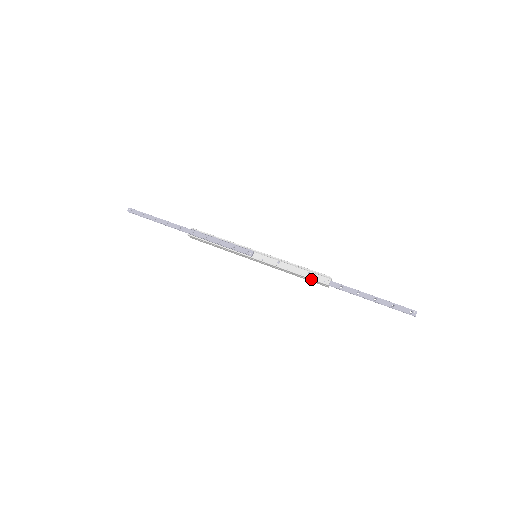
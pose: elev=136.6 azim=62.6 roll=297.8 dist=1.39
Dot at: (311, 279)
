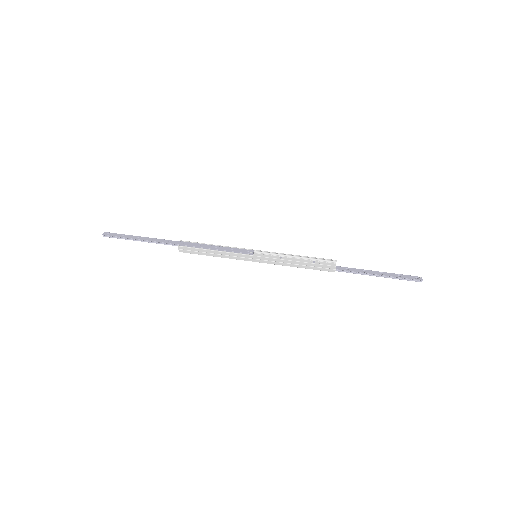
Dot at: (318, 264)
